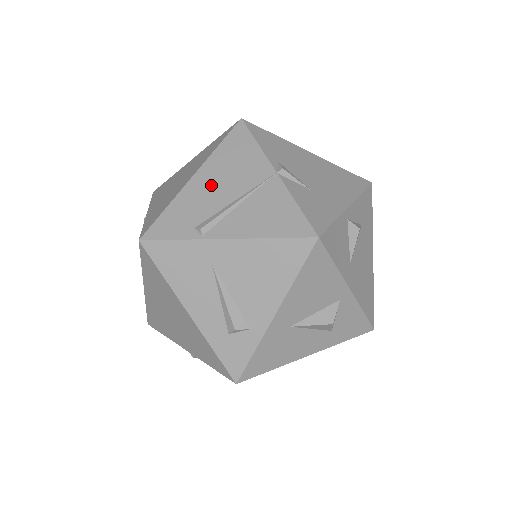
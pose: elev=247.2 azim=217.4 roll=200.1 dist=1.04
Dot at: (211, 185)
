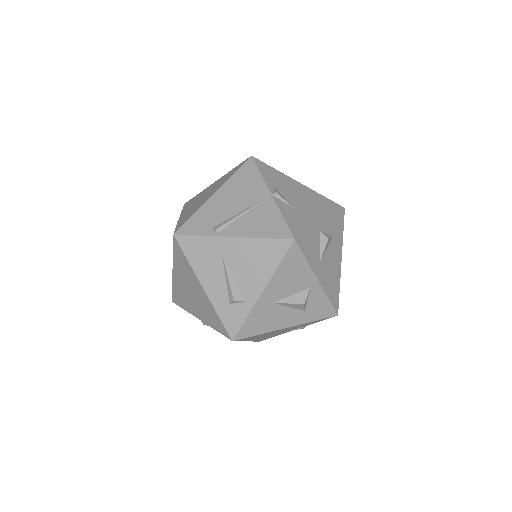
Dot at: (226, 200)
